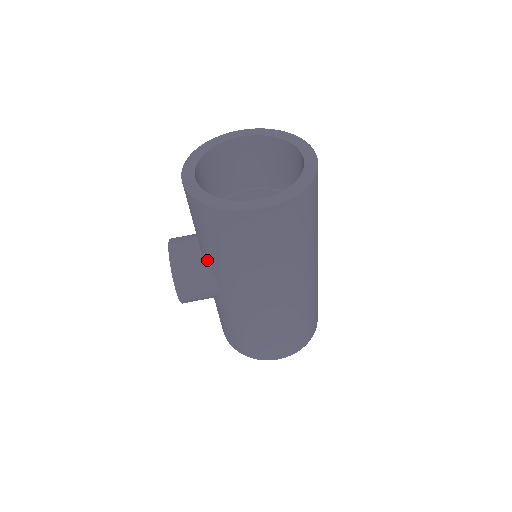
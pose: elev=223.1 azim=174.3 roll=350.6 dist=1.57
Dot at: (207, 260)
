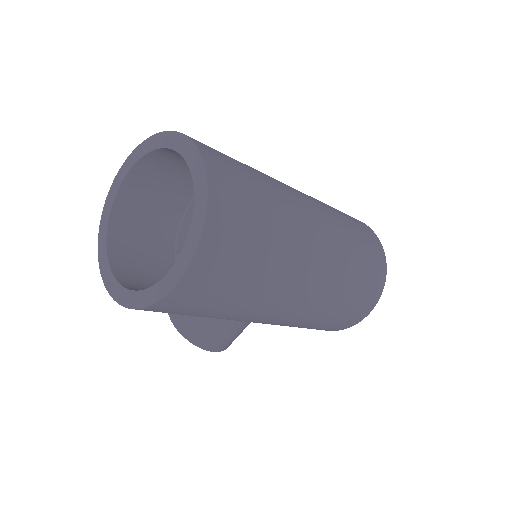
Dot at: occluded
